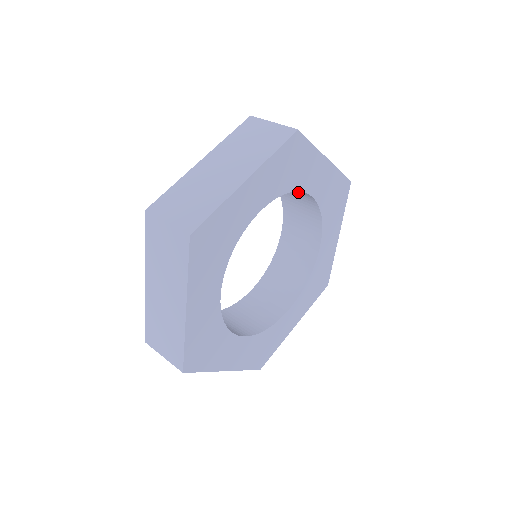
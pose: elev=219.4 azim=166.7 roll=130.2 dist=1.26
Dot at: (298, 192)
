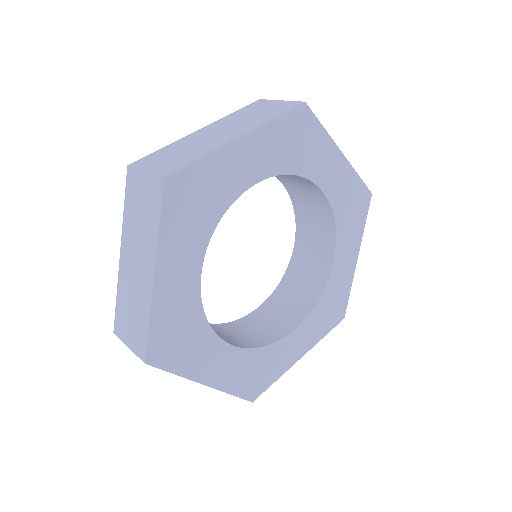
Dot at: (309, 190)
